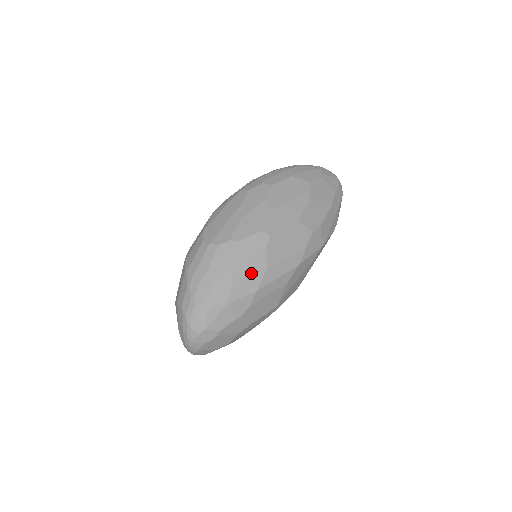
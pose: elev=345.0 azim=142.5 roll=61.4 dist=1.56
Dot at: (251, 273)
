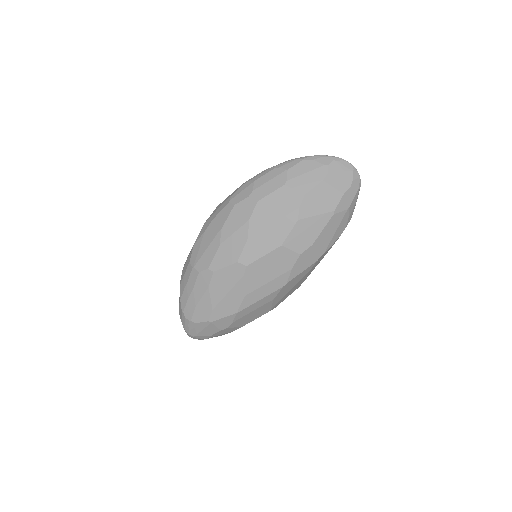
Dot at: (229, 299)
